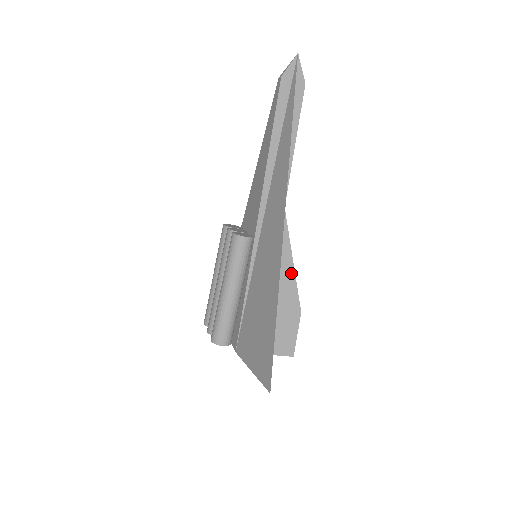
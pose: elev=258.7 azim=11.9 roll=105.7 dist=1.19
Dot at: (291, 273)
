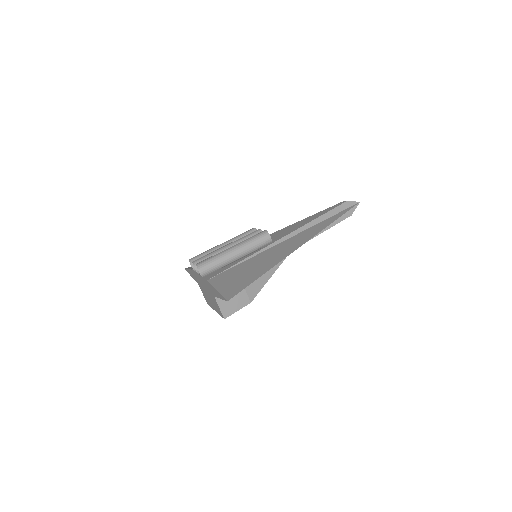
Dot at: (265, 280)
